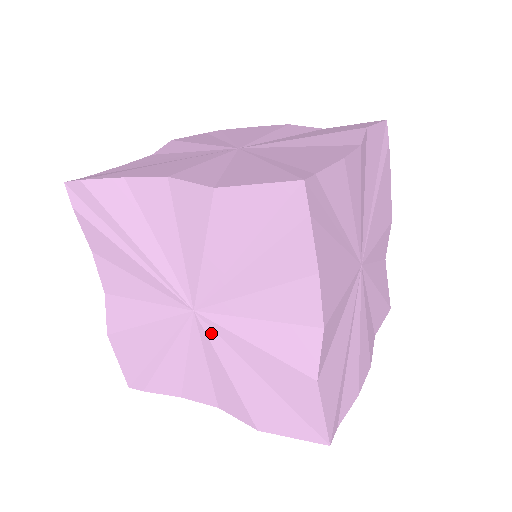
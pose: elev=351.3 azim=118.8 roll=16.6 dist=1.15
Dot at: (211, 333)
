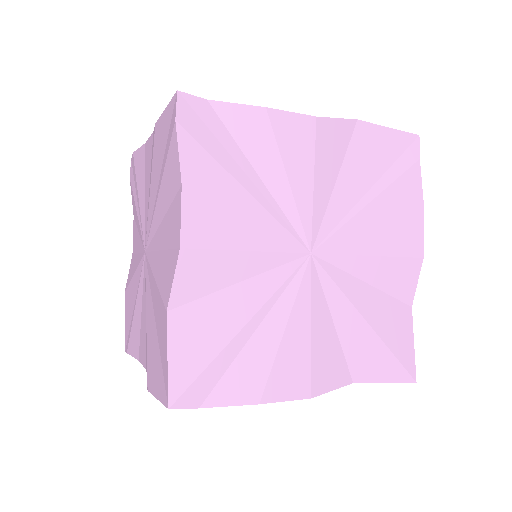
Dot at: (147, 273)
